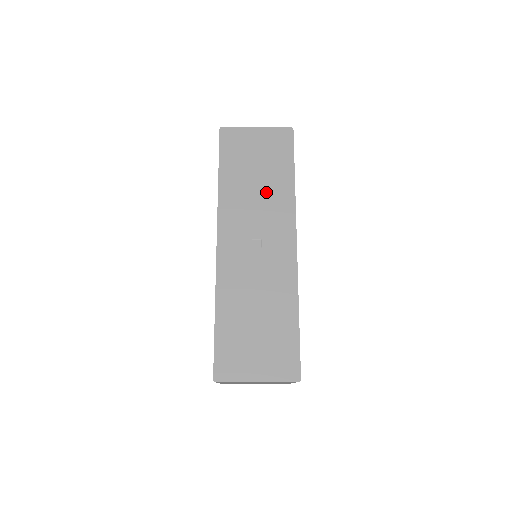
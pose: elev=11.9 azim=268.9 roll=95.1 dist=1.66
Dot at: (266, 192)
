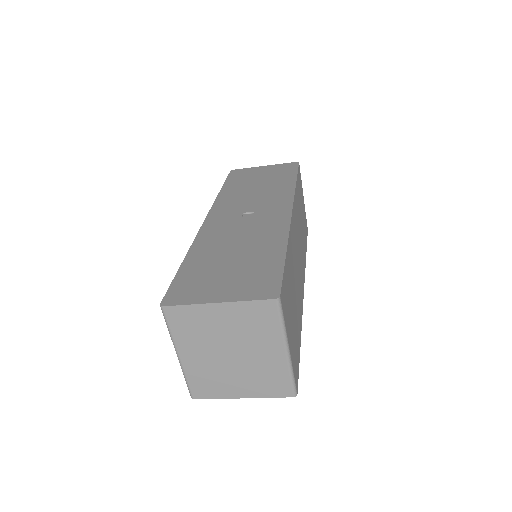
Dot at: (265, 190)
